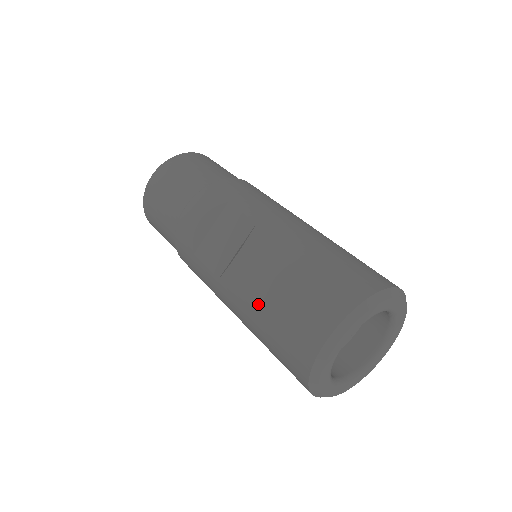
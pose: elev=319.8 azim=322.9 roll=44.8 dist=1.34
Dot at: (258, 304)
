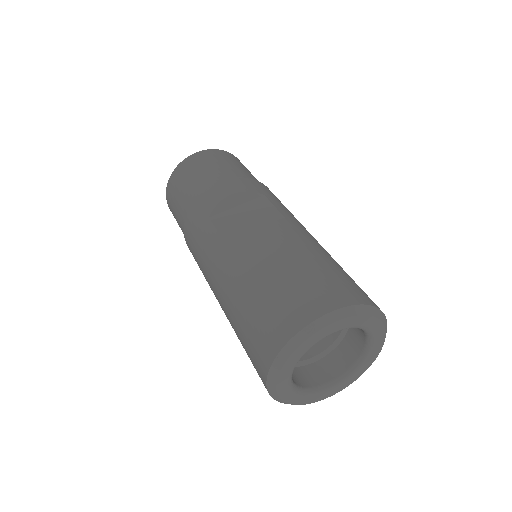
Dot at: (260, 271)
